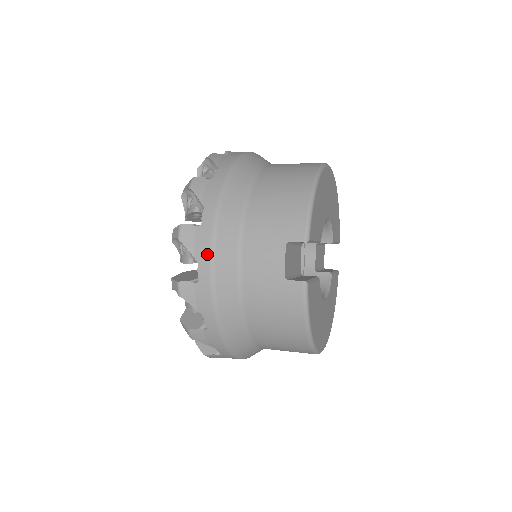
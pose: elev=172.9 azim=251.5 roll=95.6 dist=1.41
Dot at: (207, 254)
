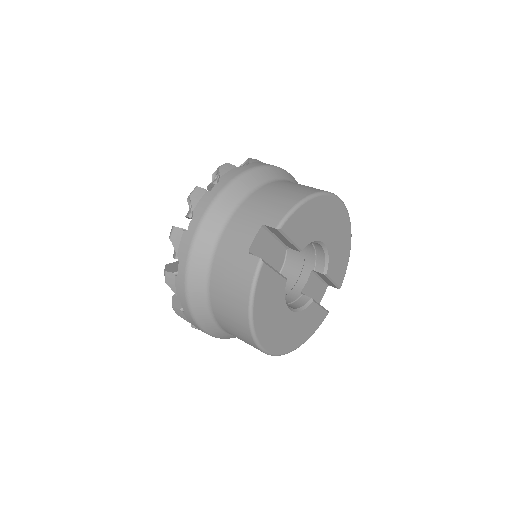
Dot at: (202, 212)
